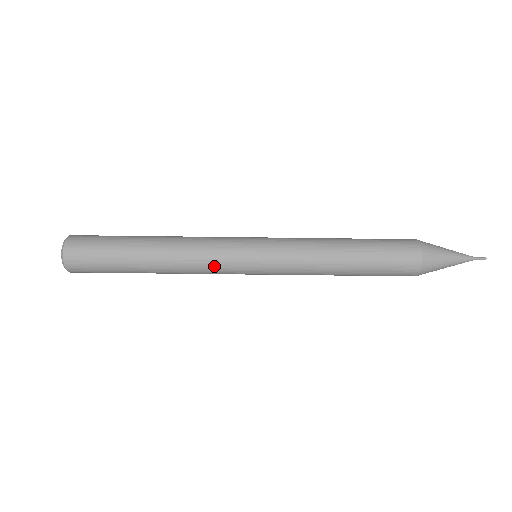
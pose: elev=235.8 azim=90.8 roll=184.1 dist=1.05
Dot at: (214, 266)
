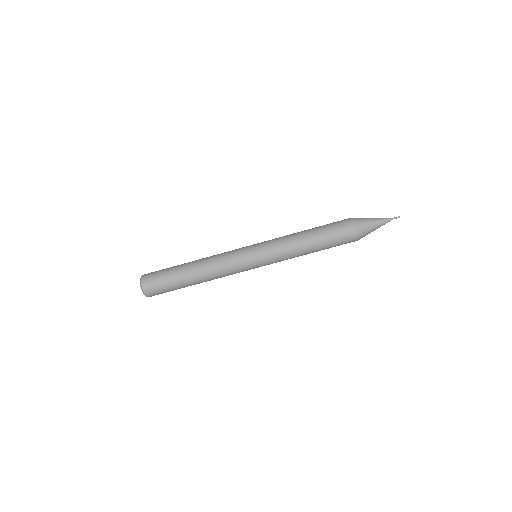
Dot at: (231, 266)
